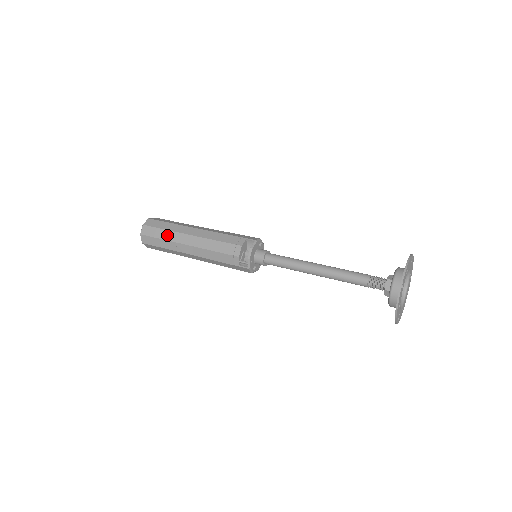
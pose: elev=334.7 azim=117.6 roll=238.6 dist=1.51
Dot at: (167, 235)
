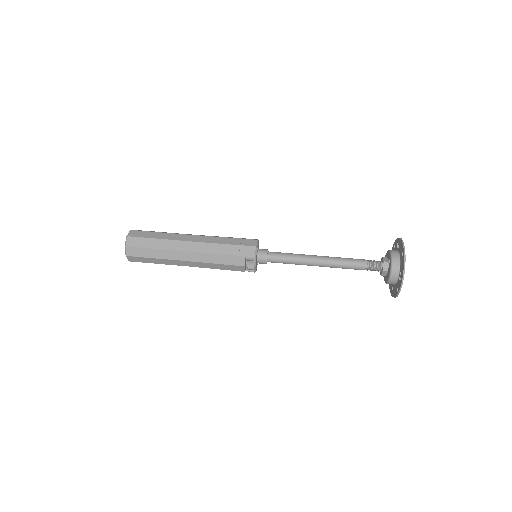
Dot at: (160, 262)
